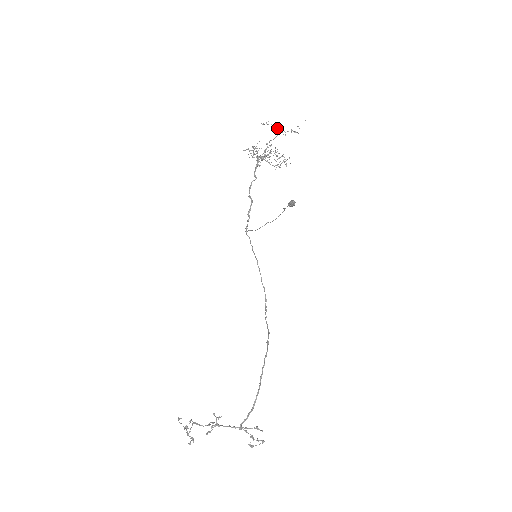
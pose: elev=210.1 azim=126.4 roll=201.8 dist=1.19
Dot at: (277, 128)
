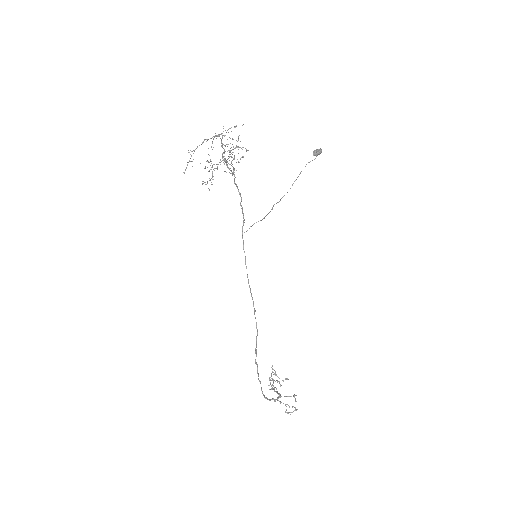
Dot at: (190, 161)
